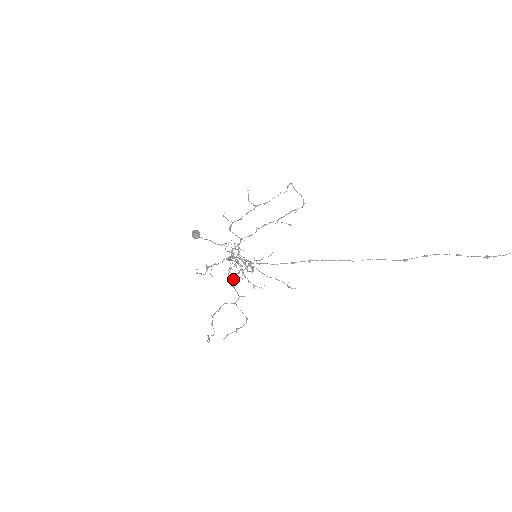
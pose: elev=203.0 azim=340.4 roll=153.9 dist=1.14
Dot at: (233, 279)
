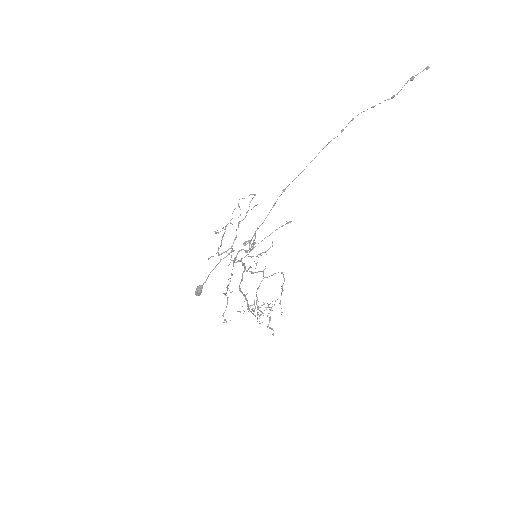
Dot at: occluded
